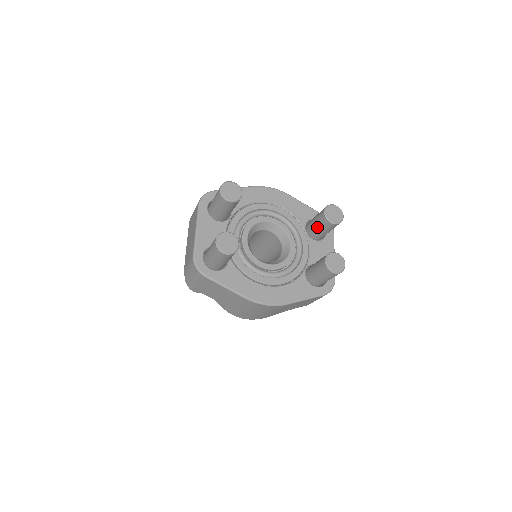
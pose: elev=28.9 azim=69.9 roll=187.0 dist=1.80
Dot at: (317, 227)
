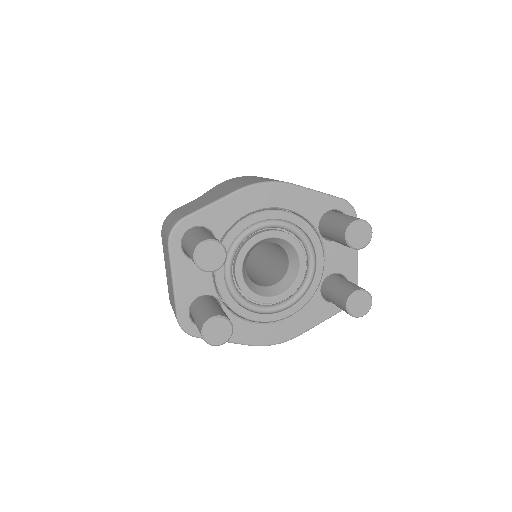
Dot at: (335, 240)
